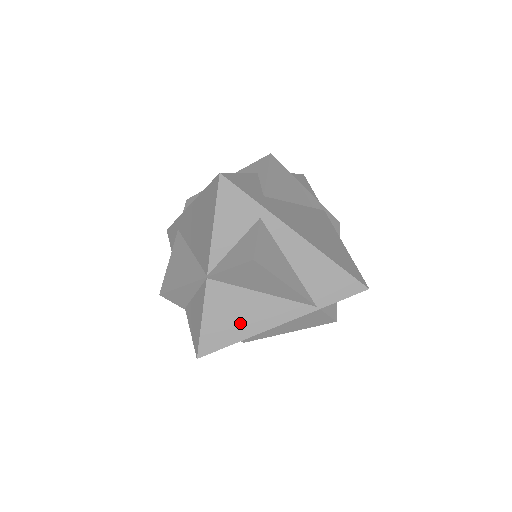
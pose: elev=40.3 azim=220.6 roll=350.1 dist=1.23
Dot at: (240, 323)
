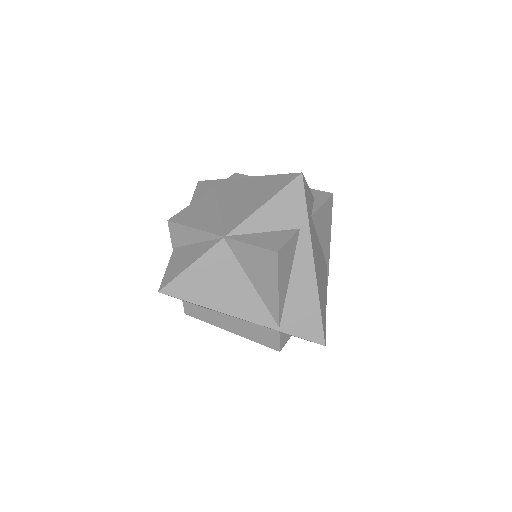
Dot at: (215, 292)
